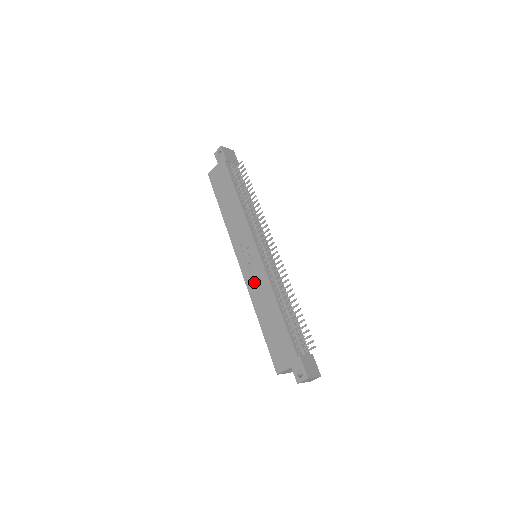
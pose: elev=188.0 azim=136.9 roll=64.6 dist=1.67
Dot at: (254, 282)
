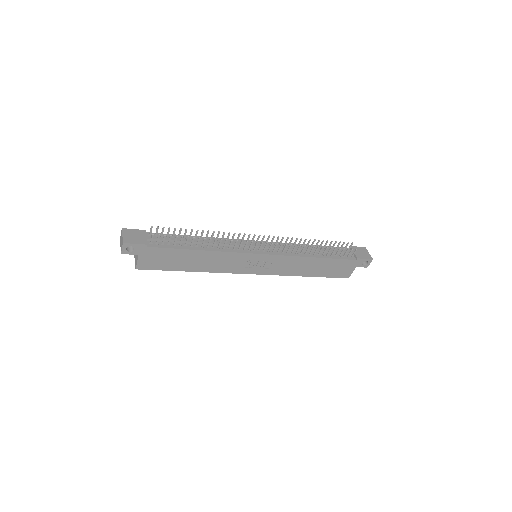
Dot at: (281, 268)
